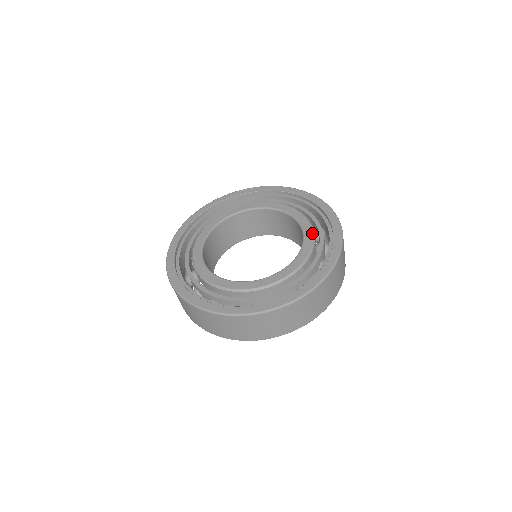
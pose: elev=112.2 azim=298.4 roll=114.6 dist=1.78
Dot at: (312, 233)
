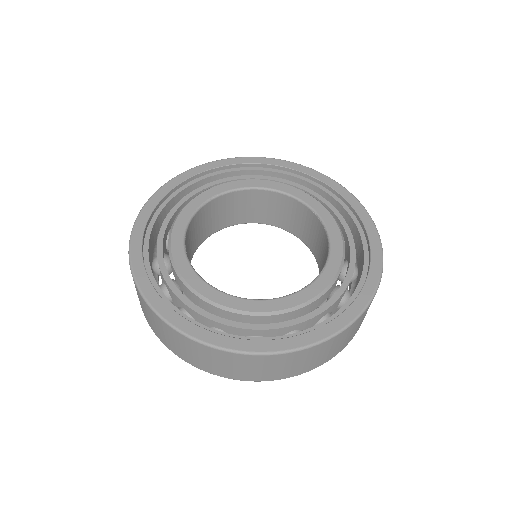
Dot at: (304, 192)
